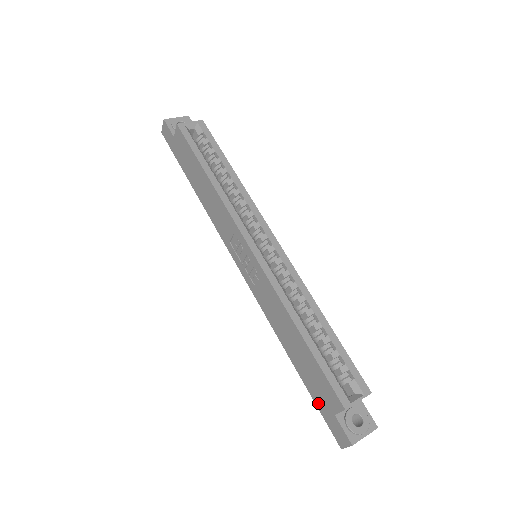
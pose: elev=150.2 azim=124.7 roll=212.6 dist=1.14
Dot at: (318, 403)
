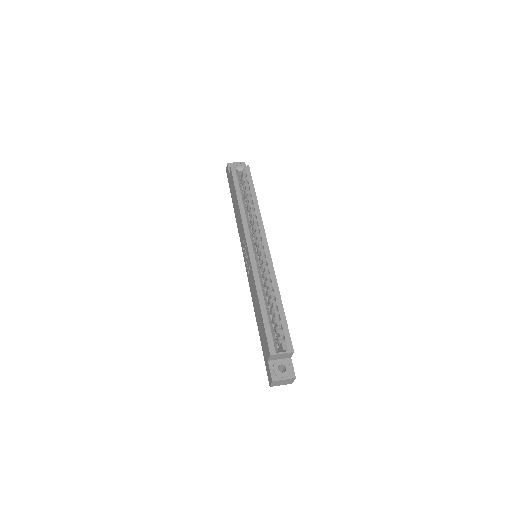
Dot at: (264, 354)
